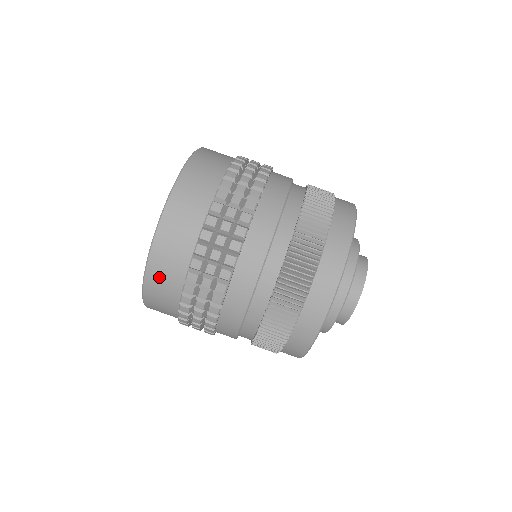
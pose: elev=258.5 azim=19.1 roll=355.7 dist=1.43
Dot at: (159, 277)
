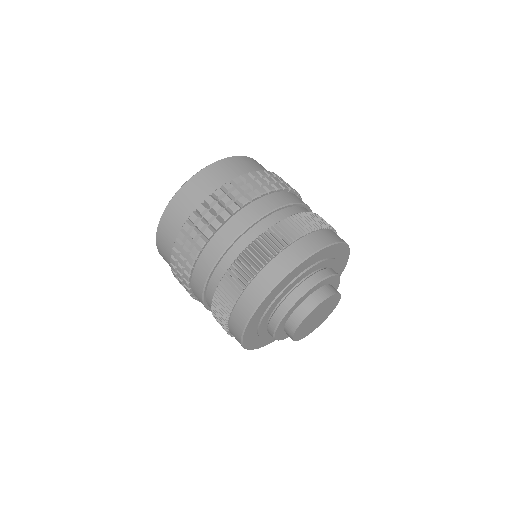
Dot at: (195, 187)
